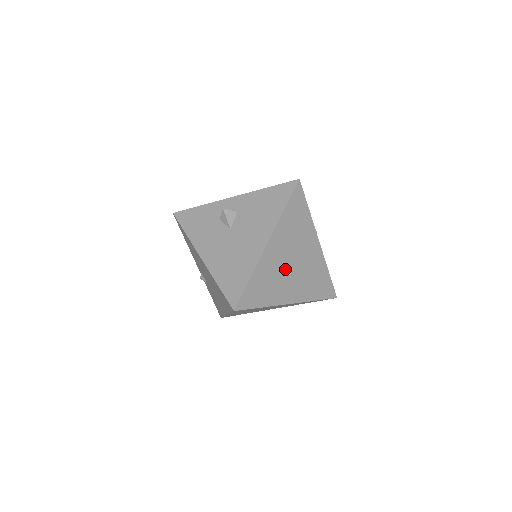
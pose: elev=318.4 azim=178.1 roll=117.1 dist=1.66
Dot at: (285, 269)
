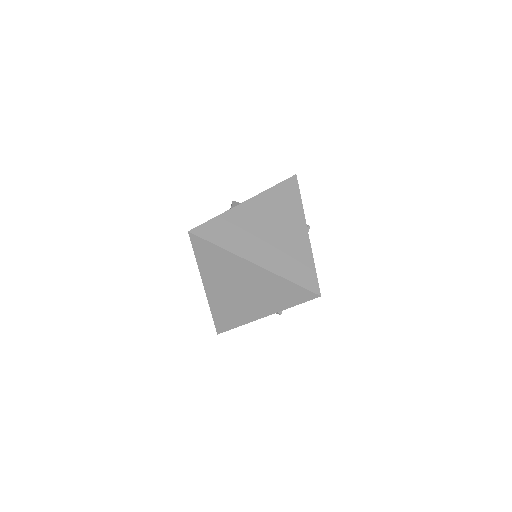
Dot at: (258, 231)
